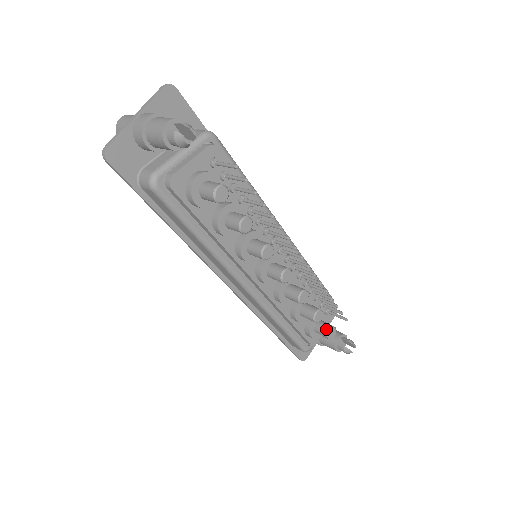
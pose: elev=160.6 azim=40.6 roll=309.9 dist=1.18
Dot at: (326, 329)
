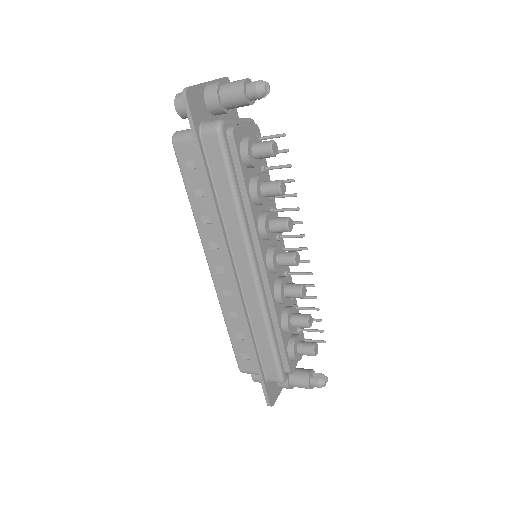
Dot at: (311, 344)
